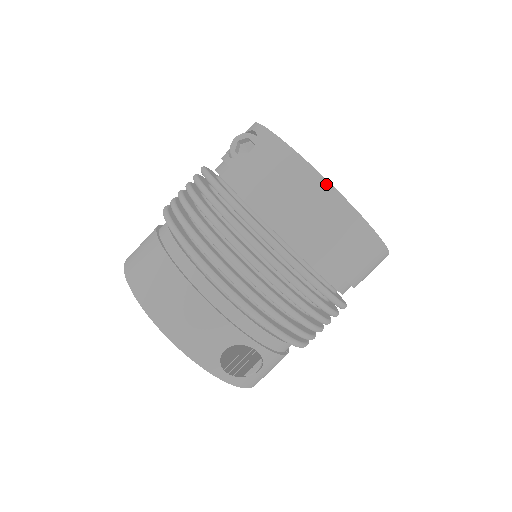
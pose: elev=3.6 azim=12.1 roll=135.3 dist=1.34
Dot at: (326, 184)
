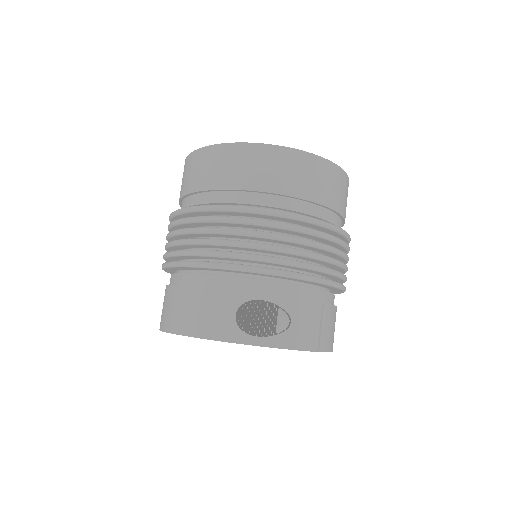
Dot at: (220, 146)
